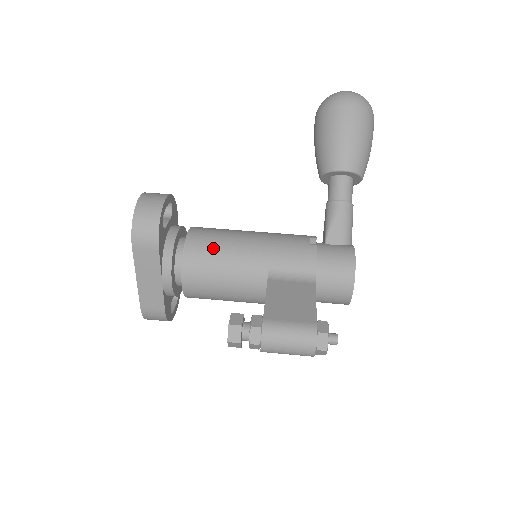
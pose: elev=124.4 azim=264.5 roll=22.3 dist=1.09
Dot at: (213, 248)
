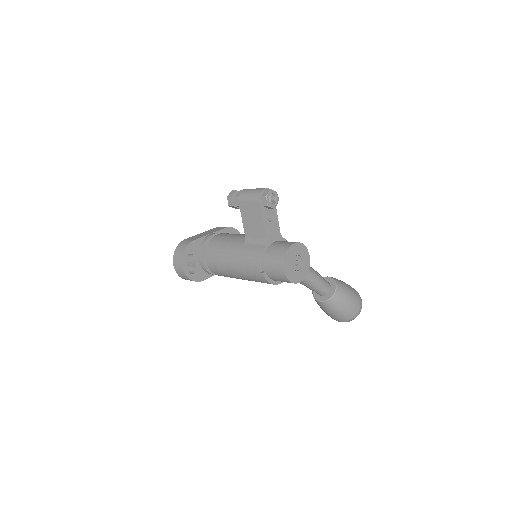
Dot at: occluded
